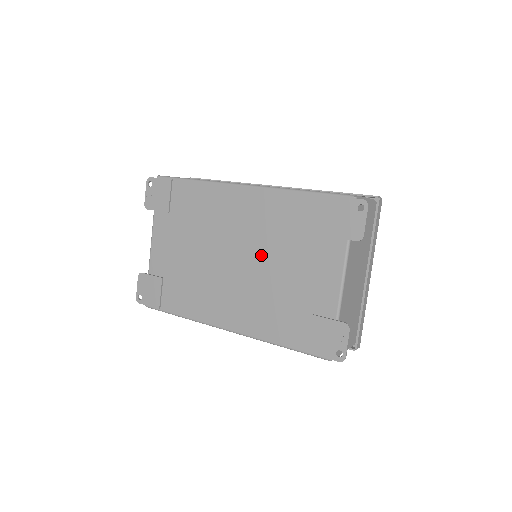
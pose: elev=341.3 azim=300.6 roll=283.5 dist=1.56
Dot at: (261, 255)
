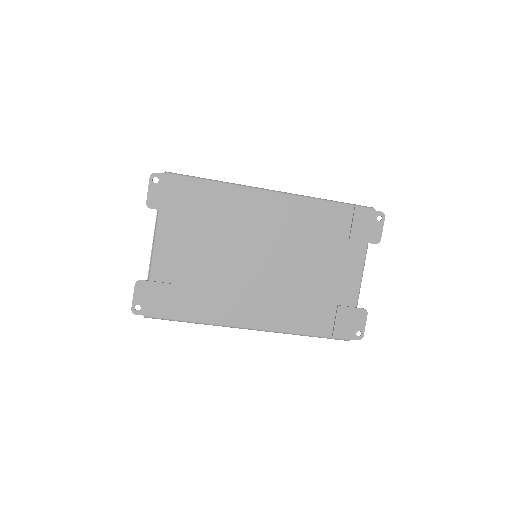
Dot at: (291, 257)
